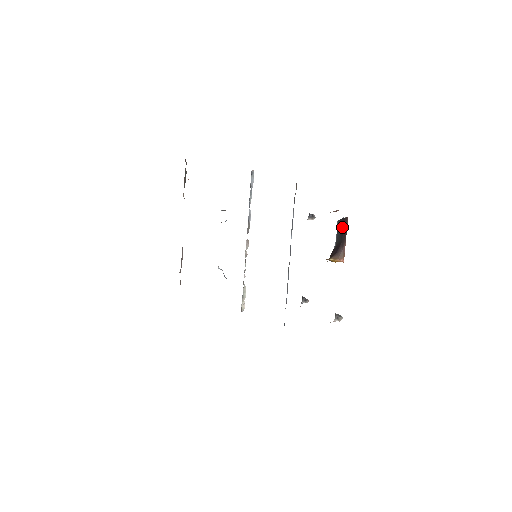
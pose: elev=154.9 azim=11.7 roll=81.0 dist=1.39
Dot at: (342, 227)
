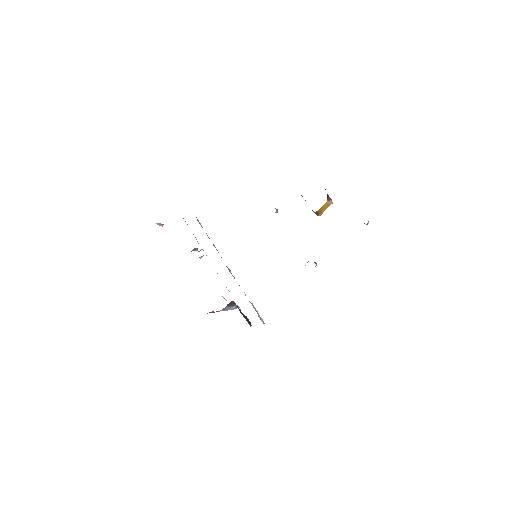
Dot at: occluded
